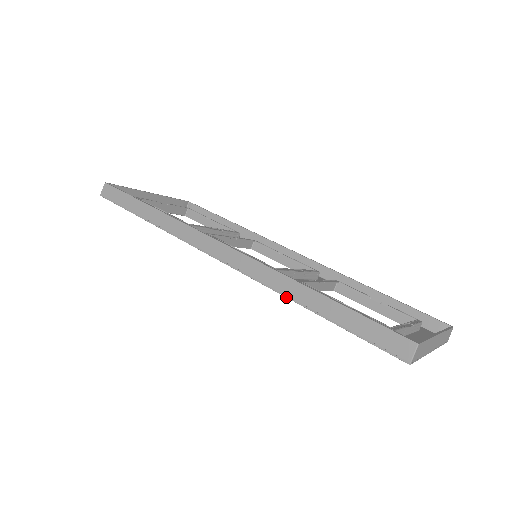
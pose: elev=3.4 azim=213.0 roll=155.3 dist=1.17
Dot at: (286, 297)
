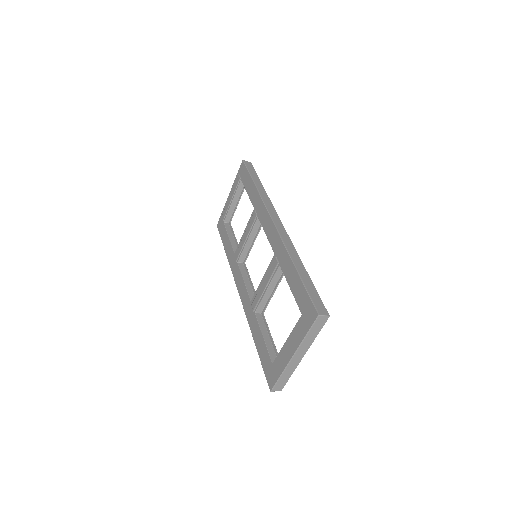
Dot at: (289, 255)
